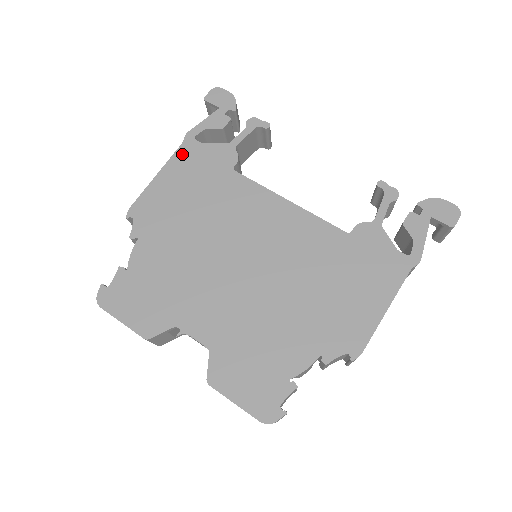
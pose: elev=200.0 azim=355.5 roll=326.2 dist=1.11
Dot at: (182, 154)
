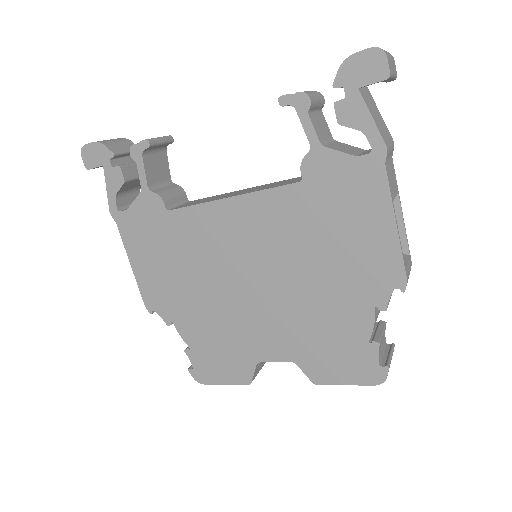
Dot at: (126, 233)
